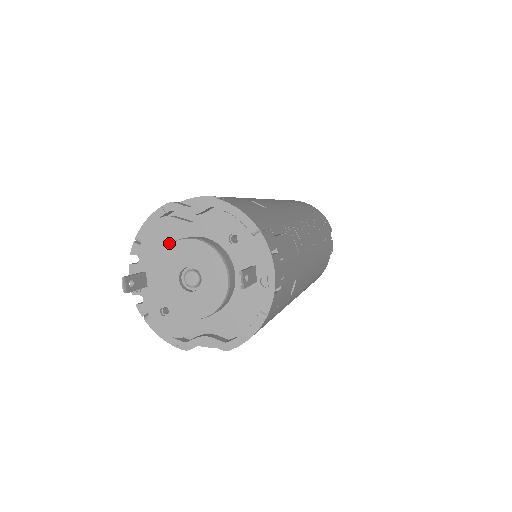
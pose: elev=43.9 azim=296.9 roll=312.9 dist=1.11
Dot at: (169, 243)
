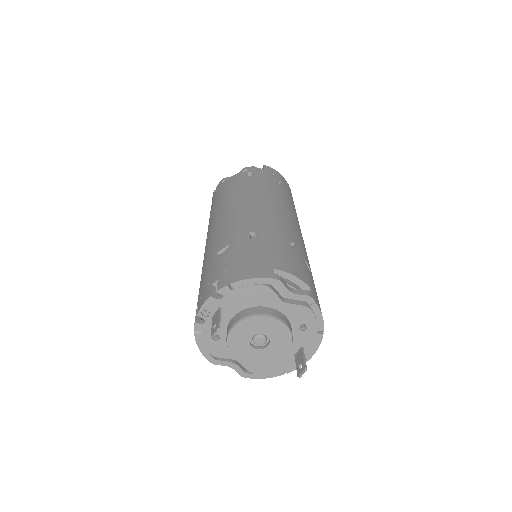
Dot at: (256, 303)
